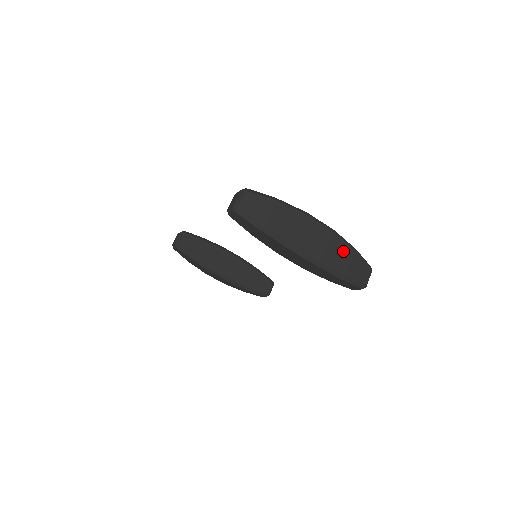
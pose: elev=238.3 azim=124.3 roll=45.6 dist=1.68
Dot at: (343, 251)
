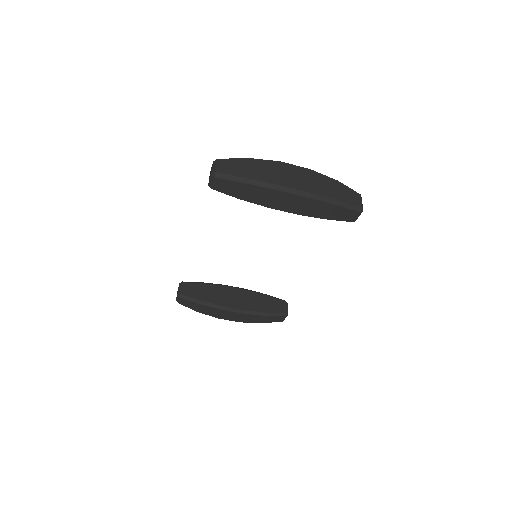
Dot at: (326, 182)
